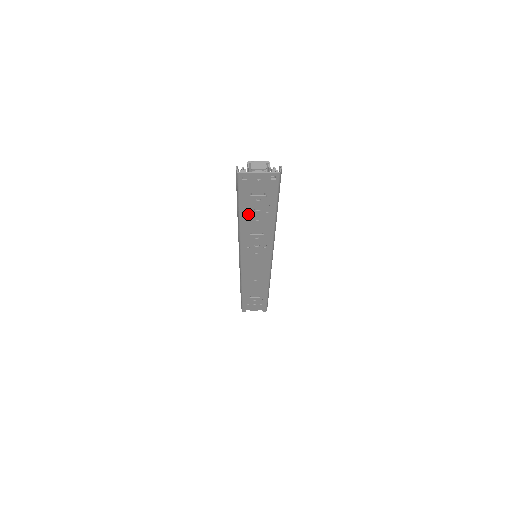
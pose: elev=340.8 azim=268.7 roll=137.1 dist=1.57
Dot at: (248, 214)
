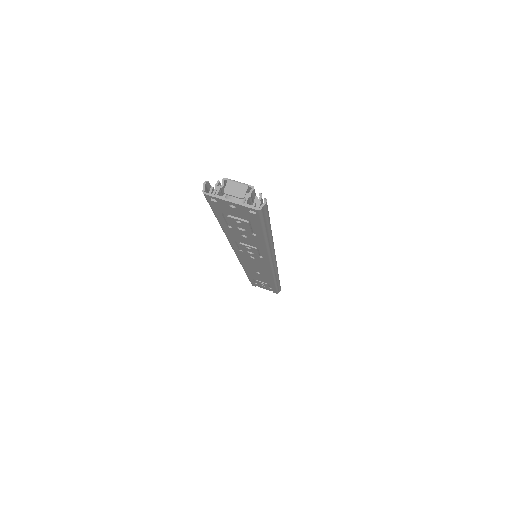
Dot at: (231, 228)
